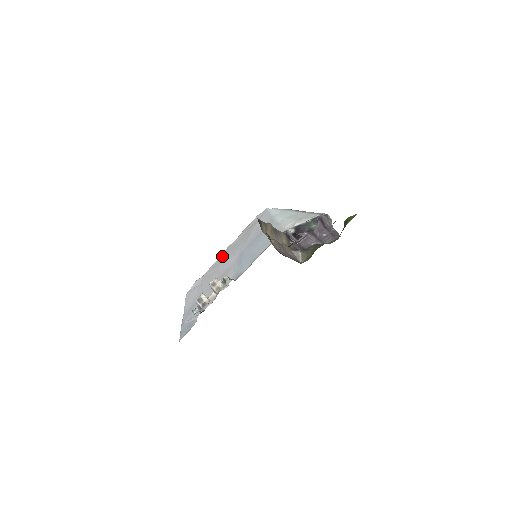
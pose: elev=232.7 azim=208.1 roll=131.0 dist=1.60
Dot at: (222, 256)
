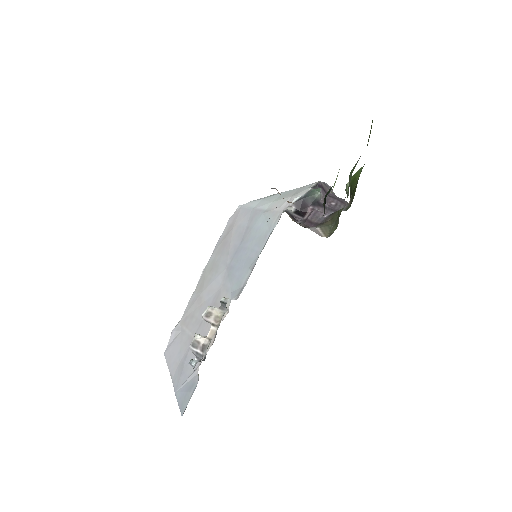
Dot at: (199, 285)
